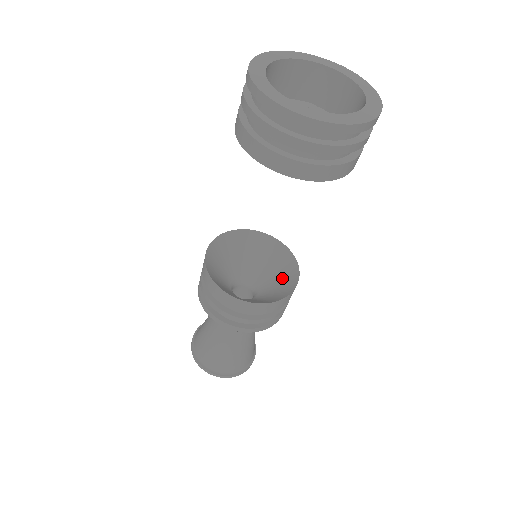
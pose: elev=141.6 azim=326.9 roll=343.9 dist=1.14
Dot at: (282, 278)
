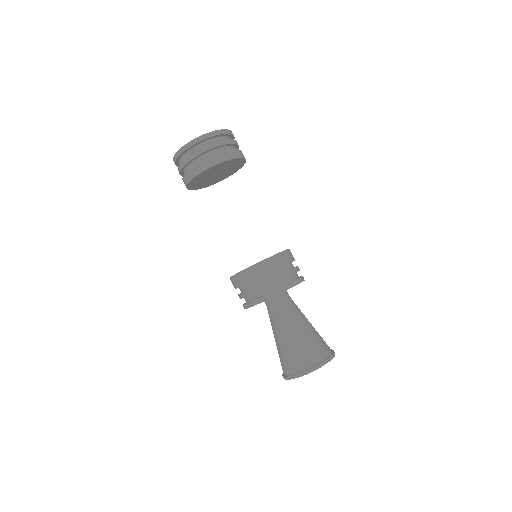
Dot at: occluded
